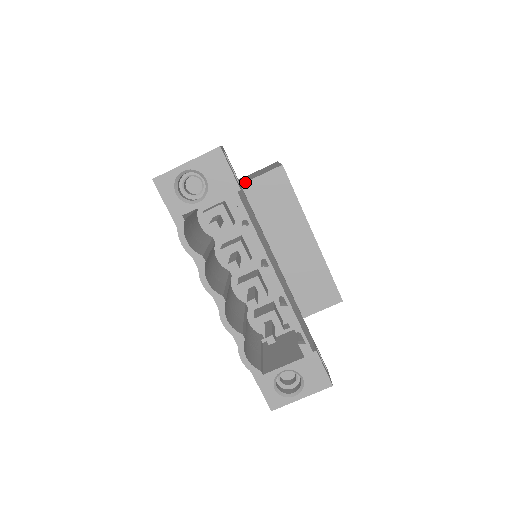
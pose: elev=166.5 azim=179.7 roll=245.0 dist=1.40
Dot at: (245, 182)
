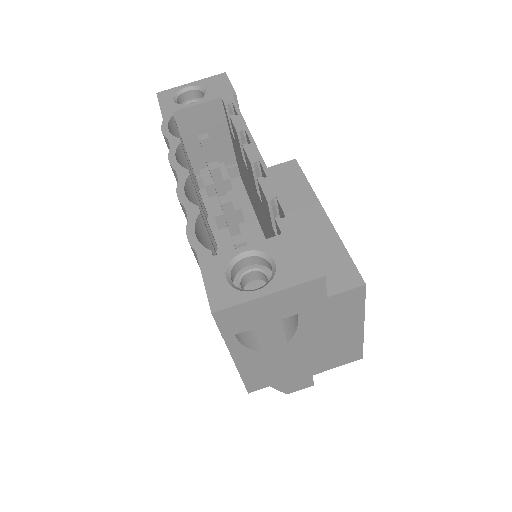
Dot at: occluded
